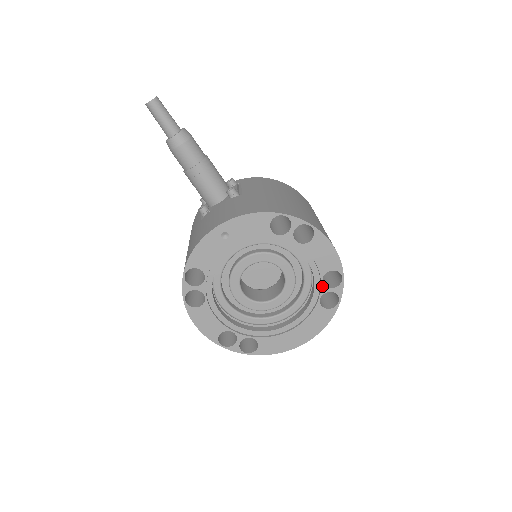
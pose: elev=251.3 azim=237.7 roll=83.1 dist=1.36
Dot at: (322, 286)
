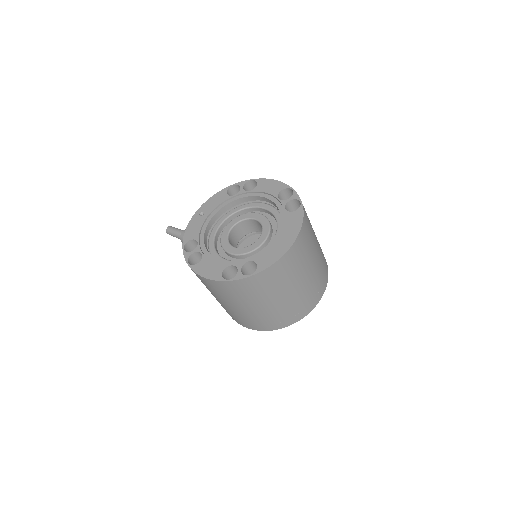
Dot at: (281, 201)
